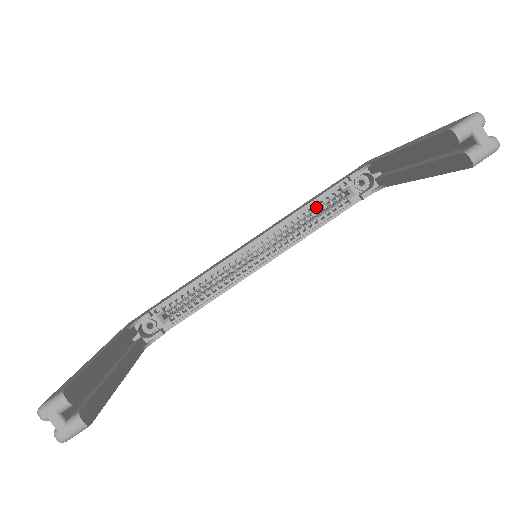
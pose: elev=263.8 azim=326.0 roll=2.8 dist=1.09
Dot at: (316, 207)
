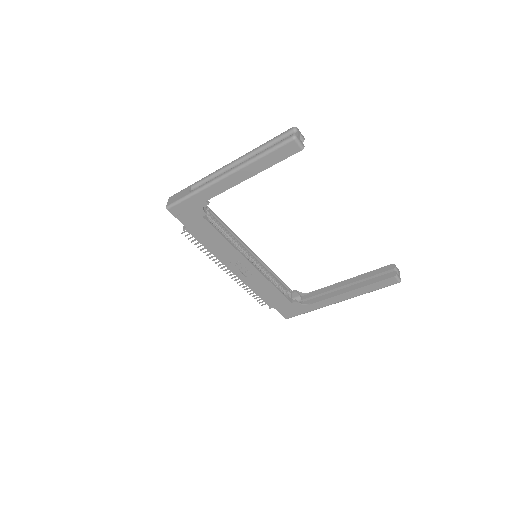
Dot at: (277, 282)
